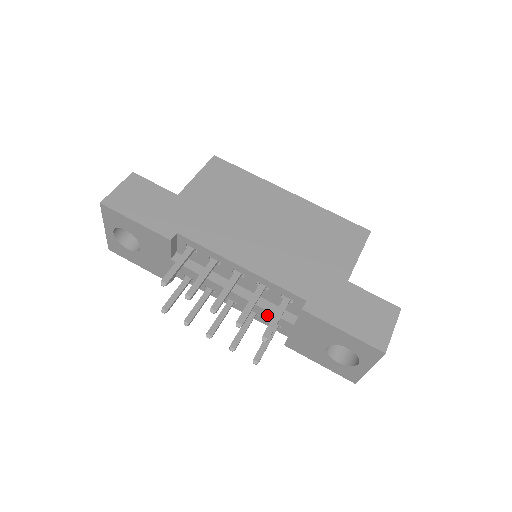
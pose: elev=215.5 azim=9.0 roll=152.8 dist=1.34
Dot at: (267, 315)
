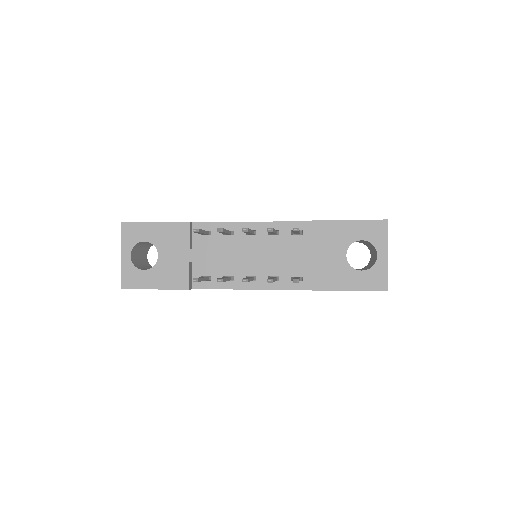
Dot at: (287, 256)
